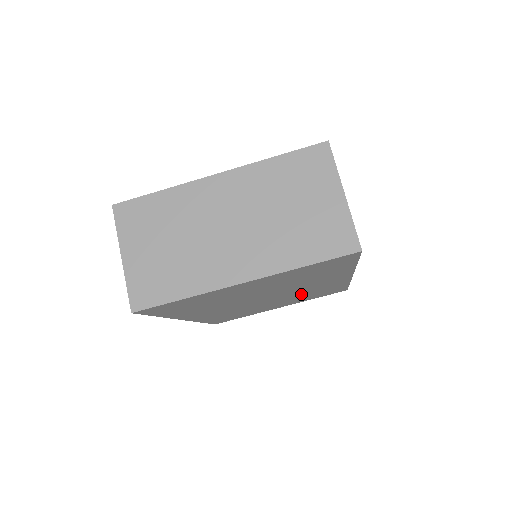
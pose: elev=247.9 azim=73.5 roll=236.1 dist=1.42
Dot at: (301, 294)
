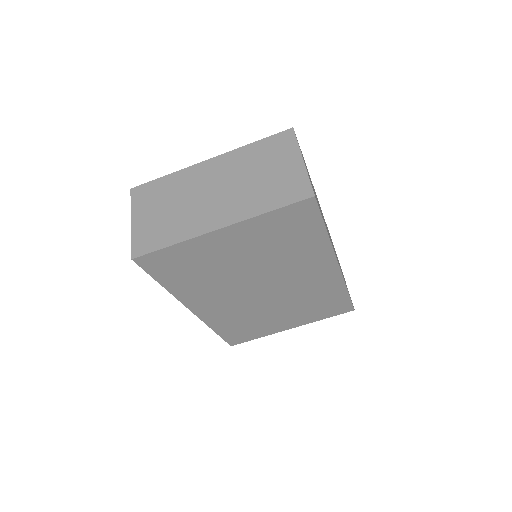
Dot at: (300, 296)
